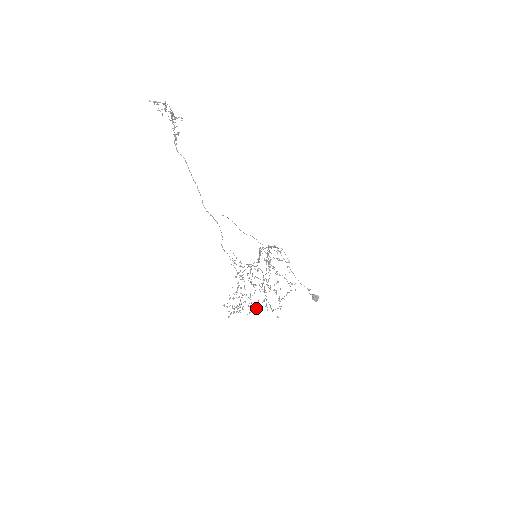
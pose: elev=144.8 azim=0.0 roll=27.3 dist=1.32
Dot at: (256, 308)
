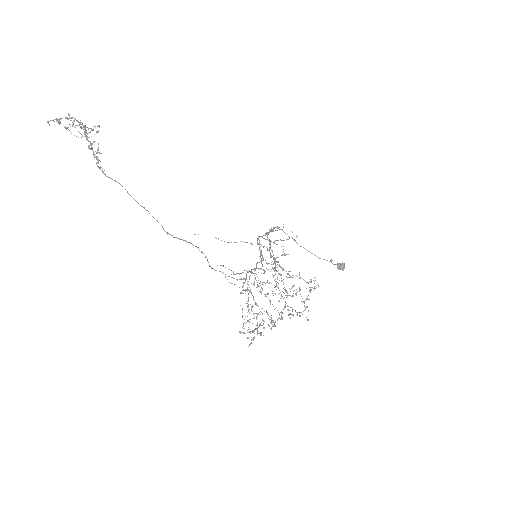
Dot at: (279, 318)
